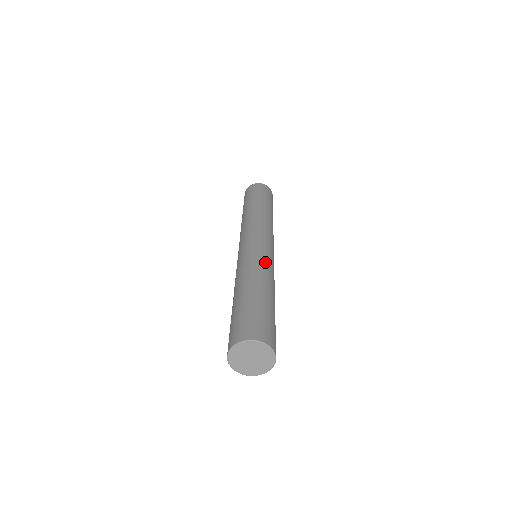
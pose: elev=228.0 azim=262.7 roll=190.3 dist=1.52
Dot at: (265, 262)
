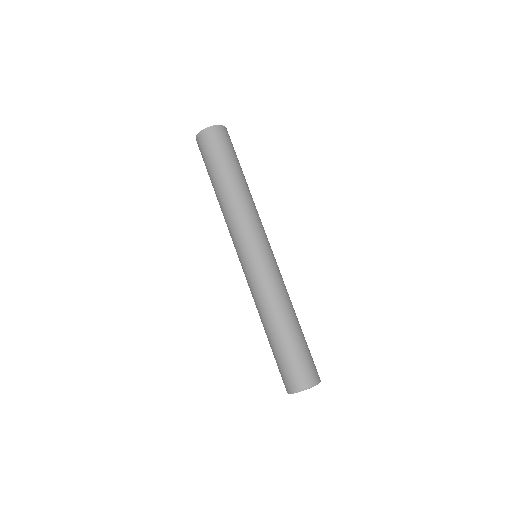
Dot at: (272, 284)
